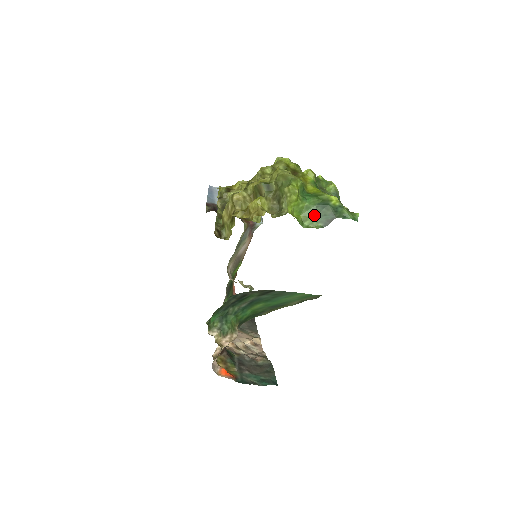
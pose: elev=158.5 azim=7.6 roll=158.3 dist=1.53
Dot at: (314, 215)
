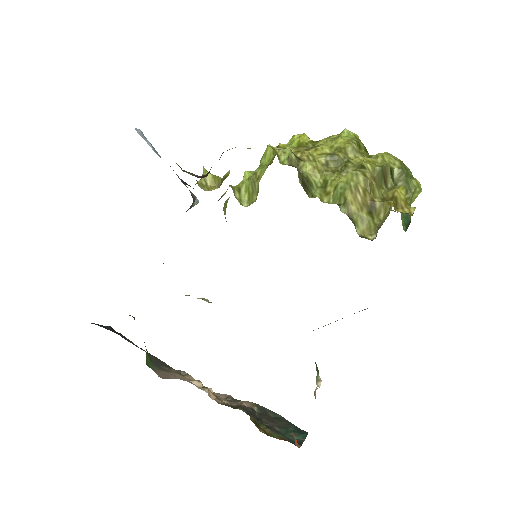
Dot at: (403, 216)
